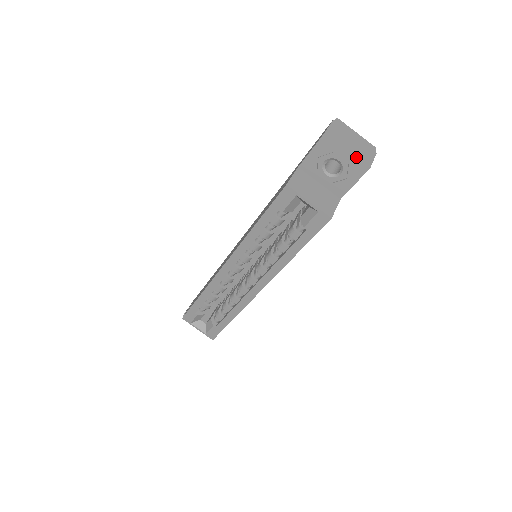
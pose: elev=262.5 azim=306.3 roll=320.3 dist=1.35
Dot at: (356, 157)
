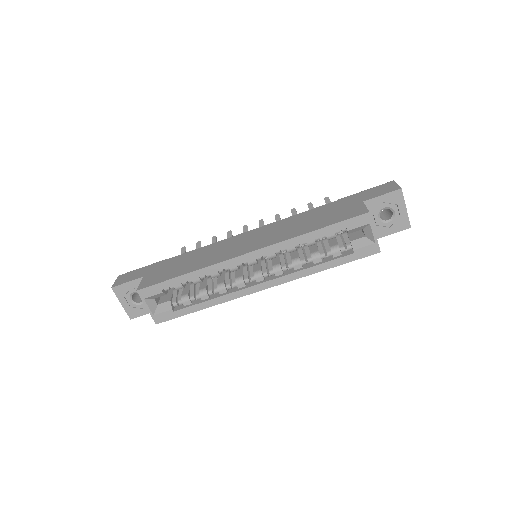
Dot at: occluded
